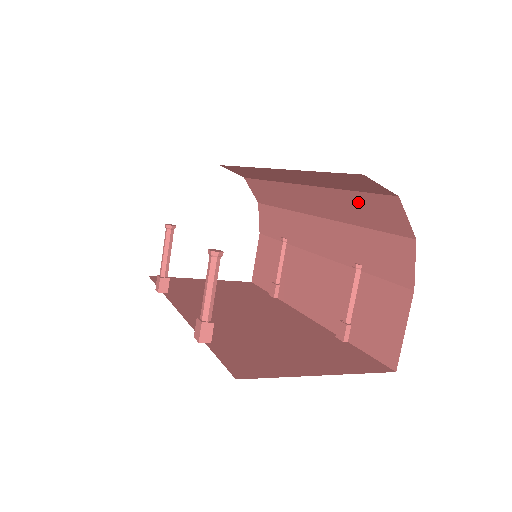
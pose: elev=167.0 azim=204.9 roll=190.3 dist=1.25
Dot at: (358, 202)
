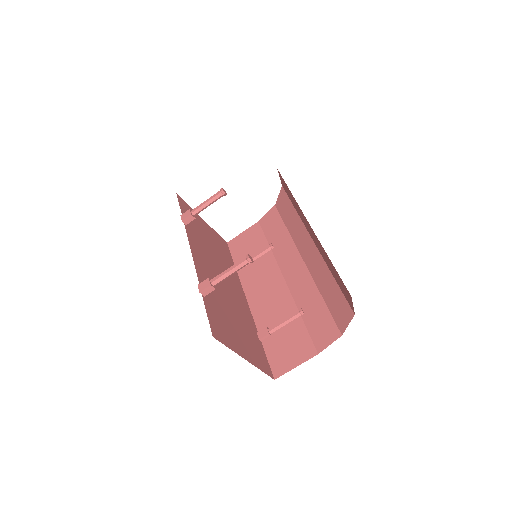
Dot at: (334, 289)
